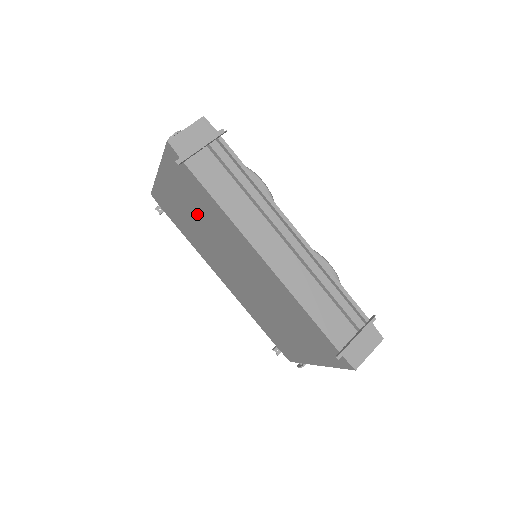
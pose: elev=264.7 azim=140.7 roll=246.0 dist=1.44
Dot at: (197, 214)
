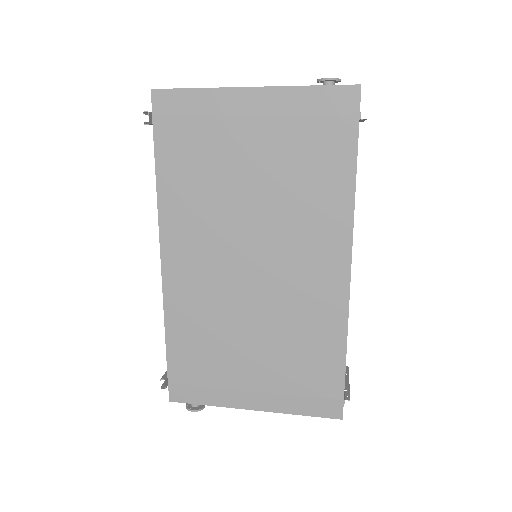
Dot at: (271, 172)
